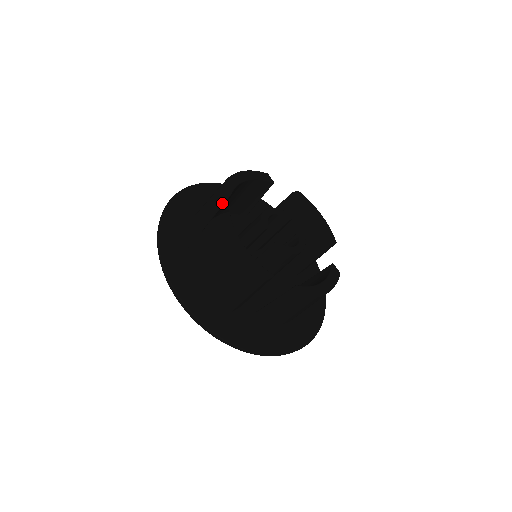
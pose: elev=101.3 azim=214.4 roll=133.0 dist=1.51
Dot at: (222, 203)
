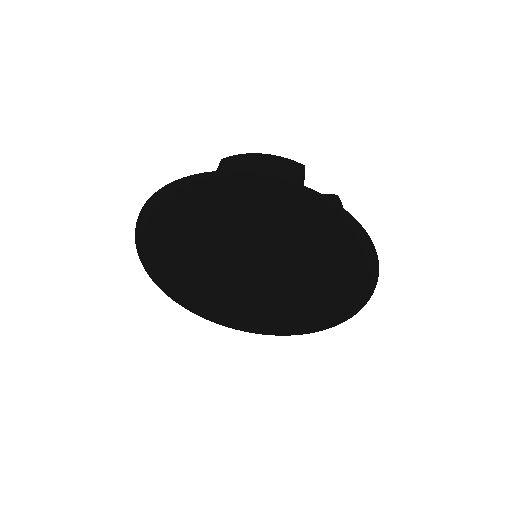
Dot at: occluded
